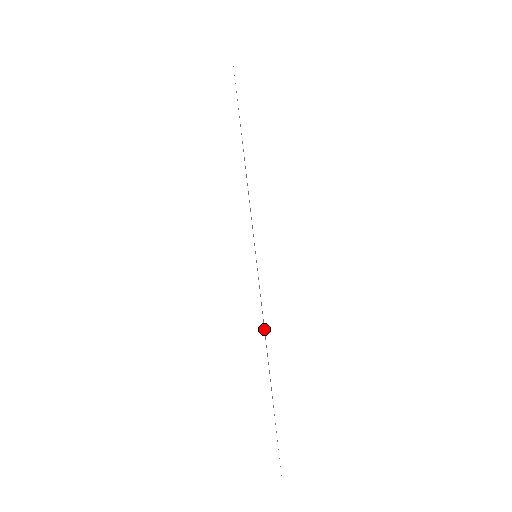
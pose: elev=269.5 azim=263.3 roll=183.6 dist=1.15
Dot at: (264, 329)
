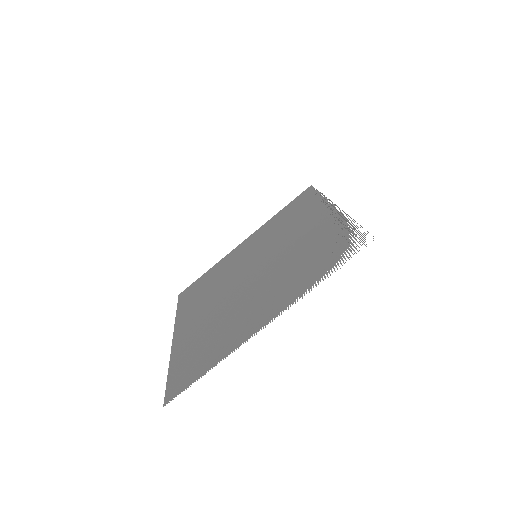
Dot at: (224, 319)
